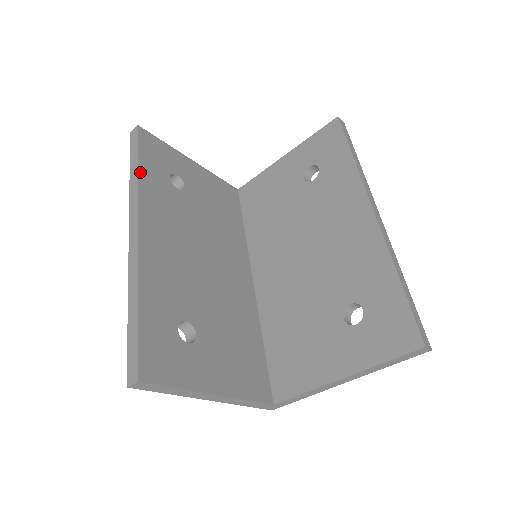
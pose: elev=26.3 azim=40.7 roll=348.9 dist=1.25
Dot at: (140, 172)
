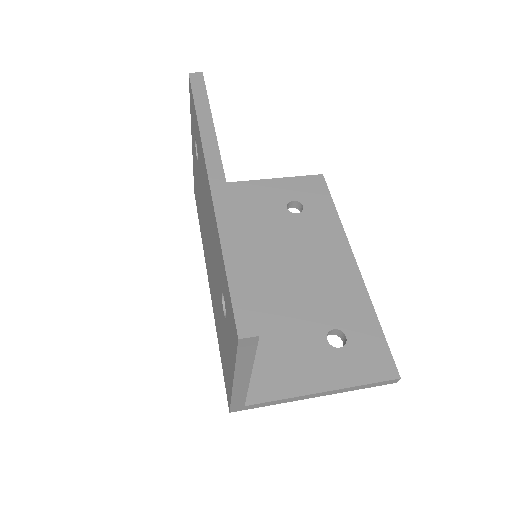
Dot at: (212, 120)
